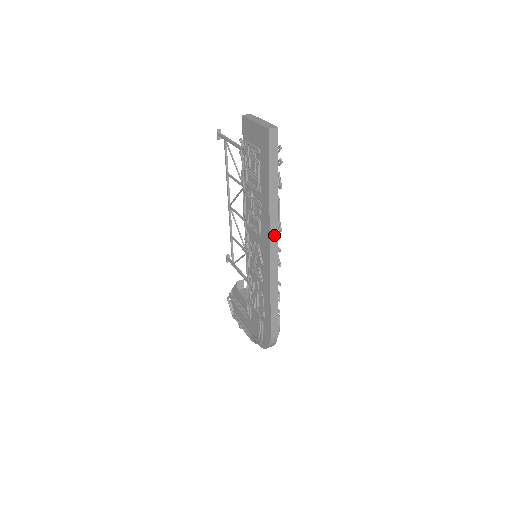
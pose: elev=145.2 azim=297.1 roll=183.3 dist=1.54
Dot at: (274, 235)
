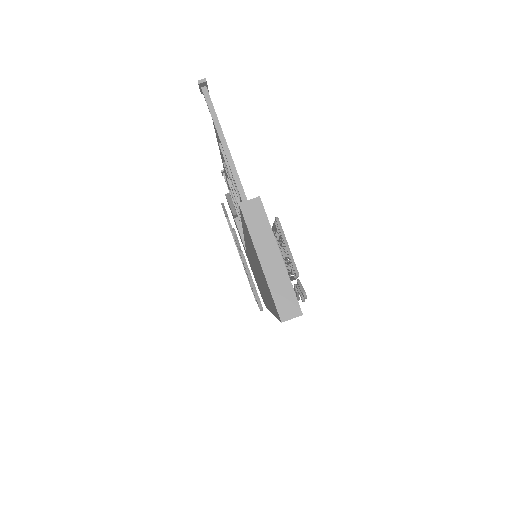
Dot at: occluded
